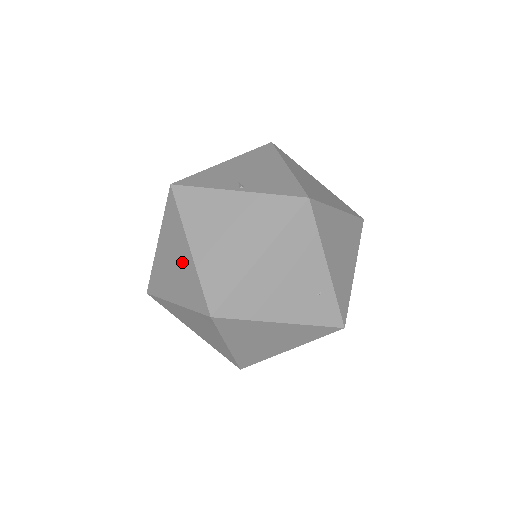
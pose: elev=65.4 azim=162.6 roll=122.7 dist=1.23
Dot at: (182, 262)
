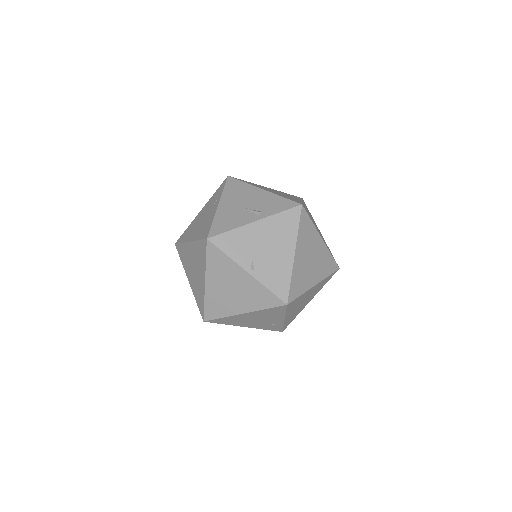
Dot at: (199, 278)
